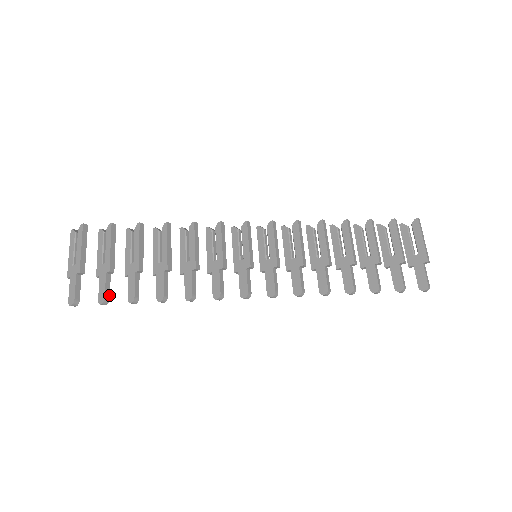
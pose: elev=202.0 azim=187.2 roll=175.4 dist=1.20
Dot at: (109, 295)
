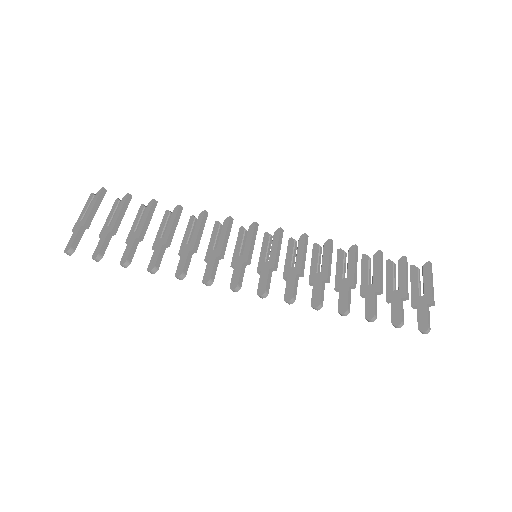
Dot at: (104, 253)
